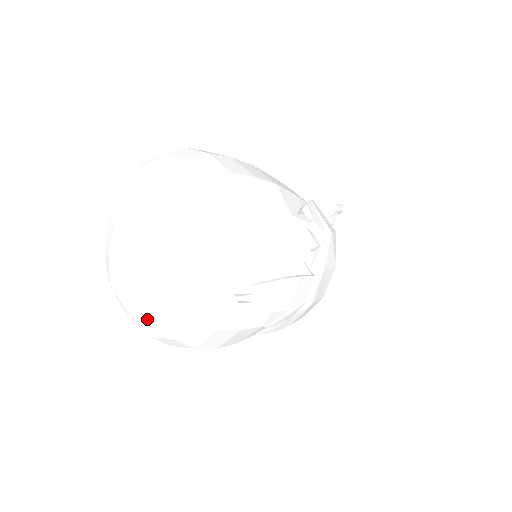
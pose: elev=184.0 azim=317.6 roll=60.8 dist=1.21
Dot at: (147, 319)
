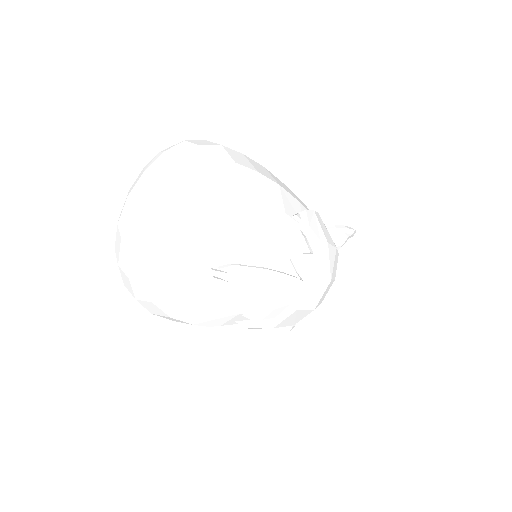
Dot at: (133, 279)
